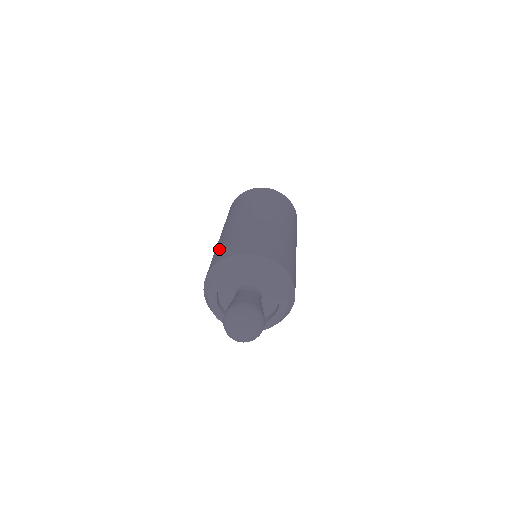
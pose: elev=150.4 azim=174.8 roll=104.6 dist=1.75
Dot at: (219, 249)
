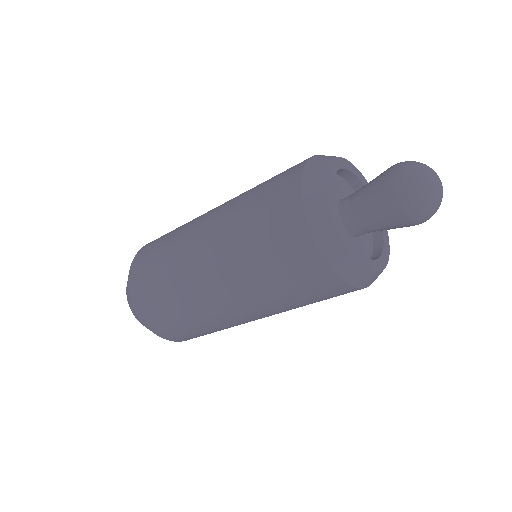
Dot at: (262, 190)
